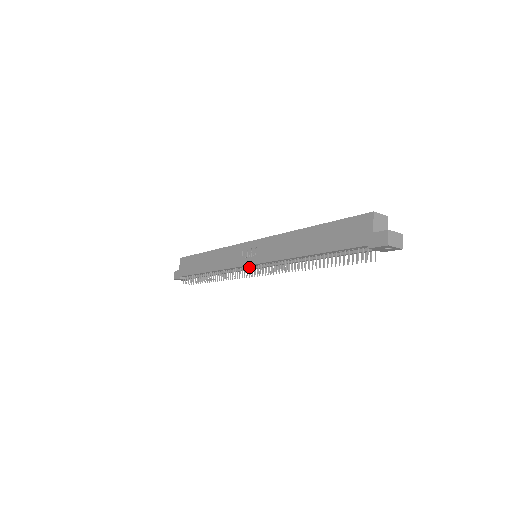
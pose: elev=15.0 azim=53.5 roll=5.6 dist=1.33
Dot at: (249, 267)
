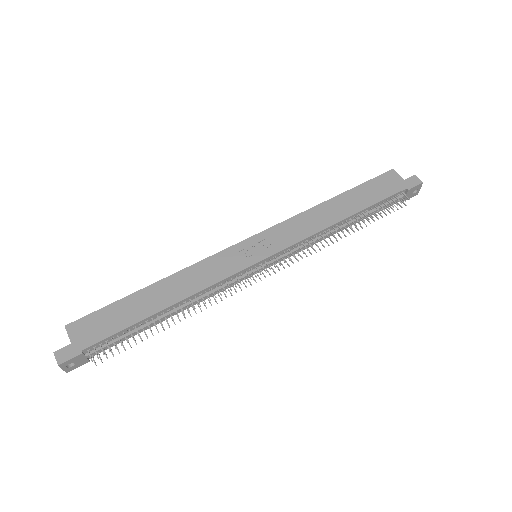
Dot at: (254, 269)
